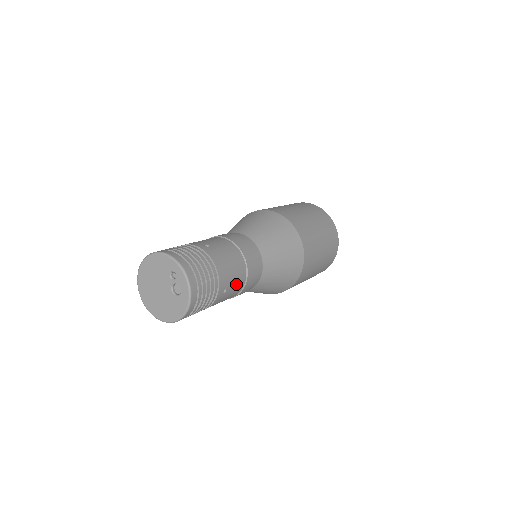
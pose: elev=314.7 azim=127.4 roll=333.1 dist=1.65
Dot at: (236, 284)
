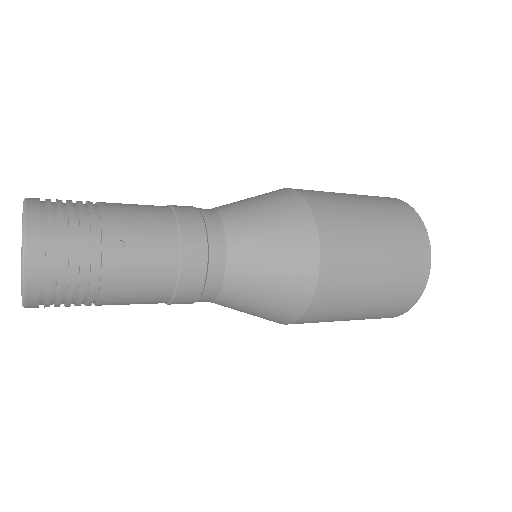
Dot at: (144, 303)
